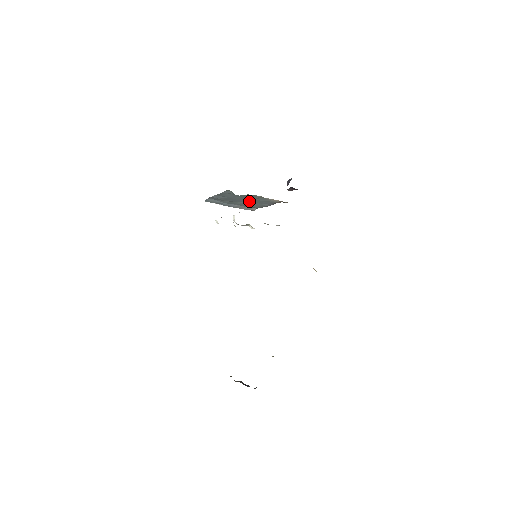
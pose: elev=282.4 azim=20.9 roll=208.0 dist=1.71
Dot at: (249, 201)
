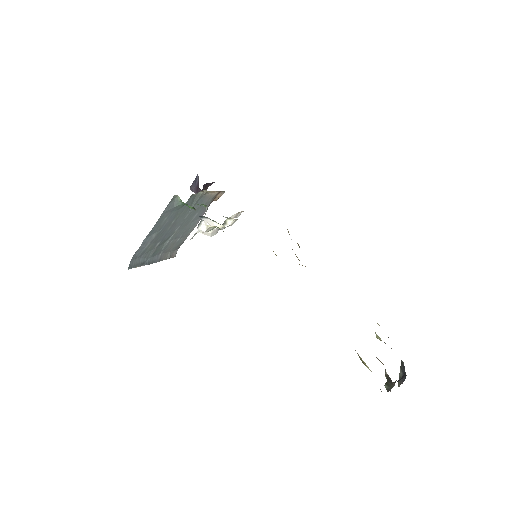
Dot at: (181, 225)
